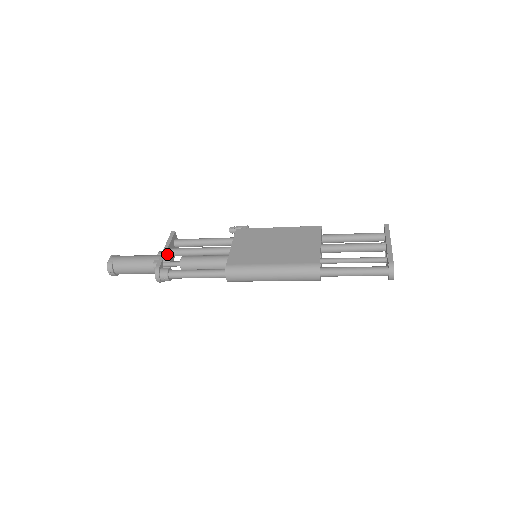
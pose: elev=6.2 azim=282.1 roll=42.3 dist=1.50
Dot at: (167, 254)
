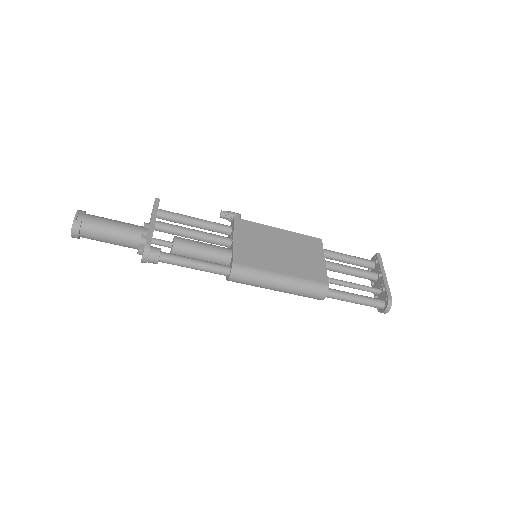
Dot at: (153, 228)
